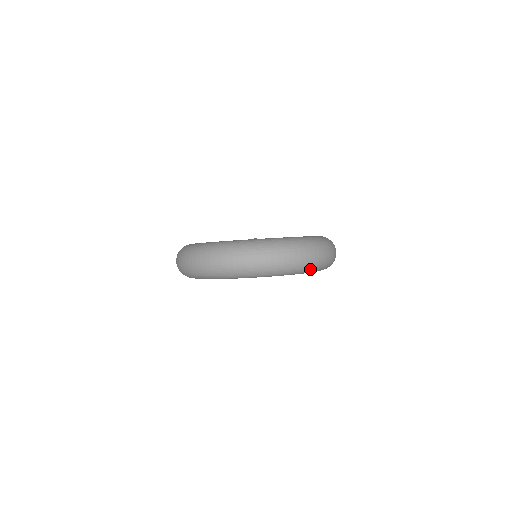
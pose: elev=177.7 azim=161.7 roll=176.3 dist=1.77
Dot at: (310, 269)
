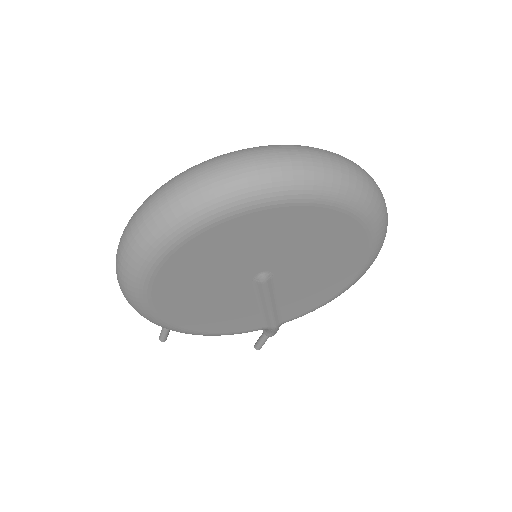
Dot at: (383, 233)
